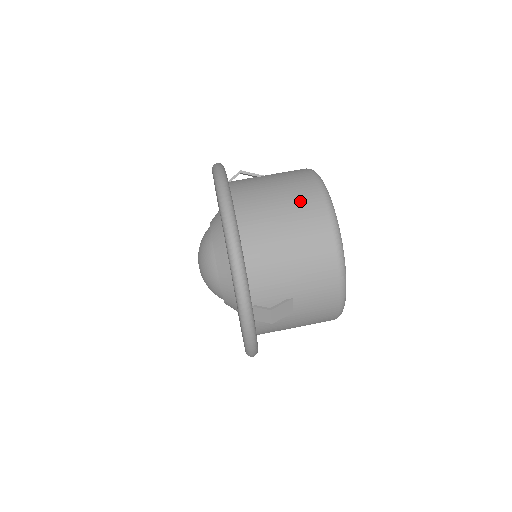
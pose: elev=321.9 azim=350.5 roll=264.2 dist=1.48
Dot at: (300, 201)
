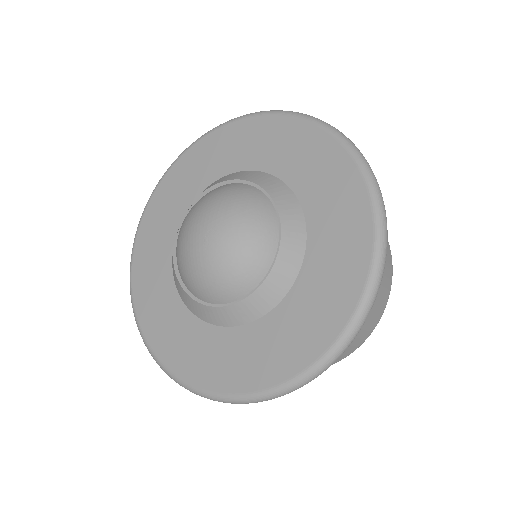
Dot at: occluded
